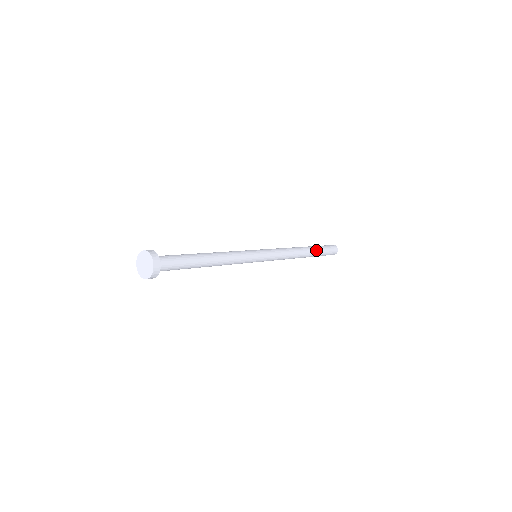
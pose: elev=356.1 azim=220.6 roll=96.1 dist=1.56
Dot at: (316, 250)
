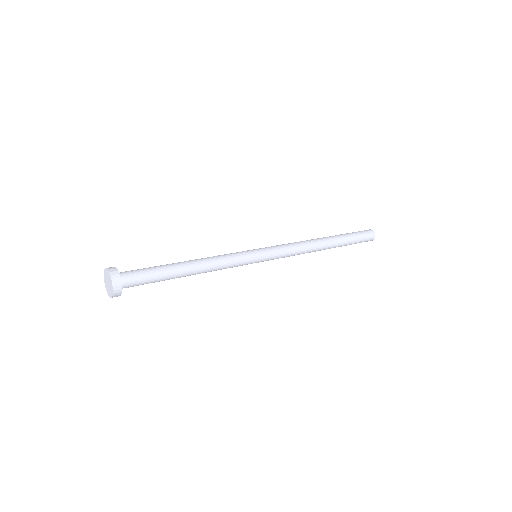
Dot at: (339, 236)
